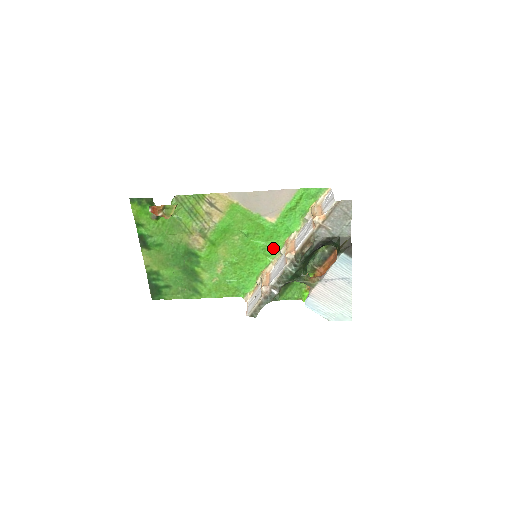
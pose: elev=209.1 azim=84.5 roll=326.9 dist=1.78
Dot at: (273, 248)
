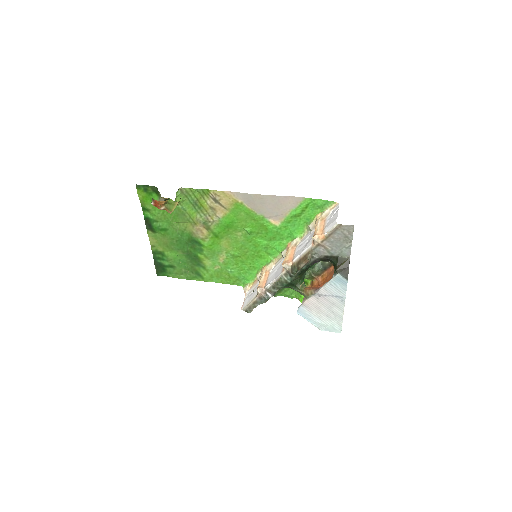
Dot at: (275, 248)
